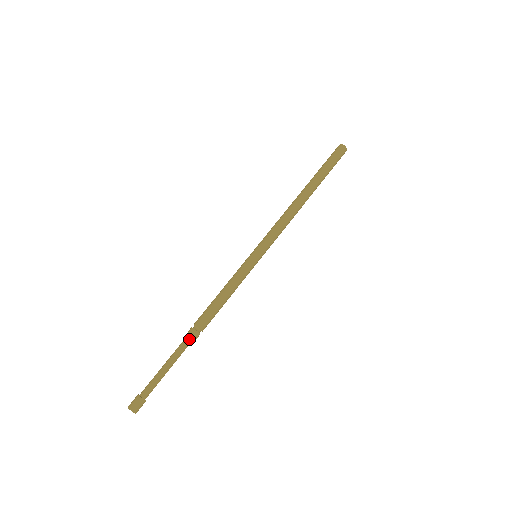
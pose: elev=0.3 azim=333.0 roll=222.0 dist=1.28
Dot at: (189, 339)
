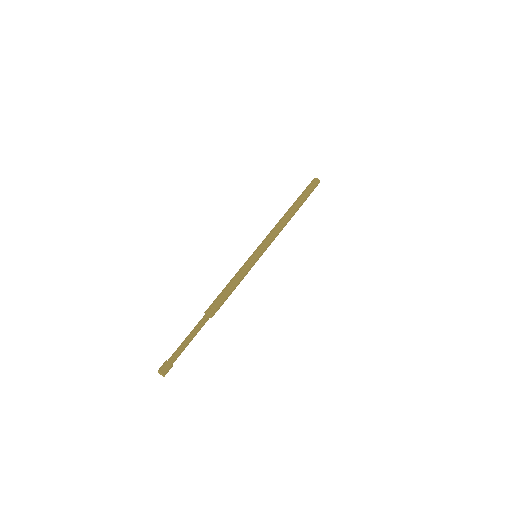
Dot at: (204, 316)
